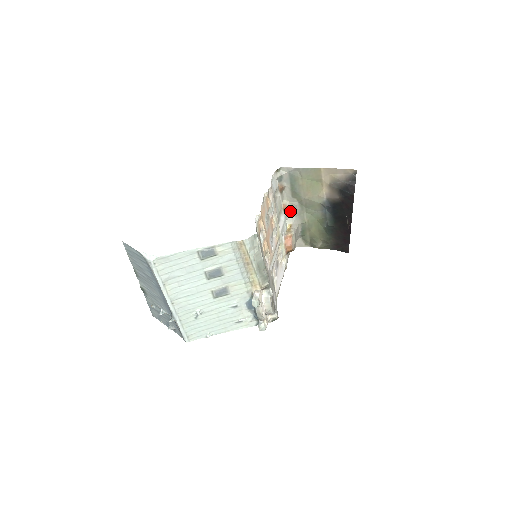
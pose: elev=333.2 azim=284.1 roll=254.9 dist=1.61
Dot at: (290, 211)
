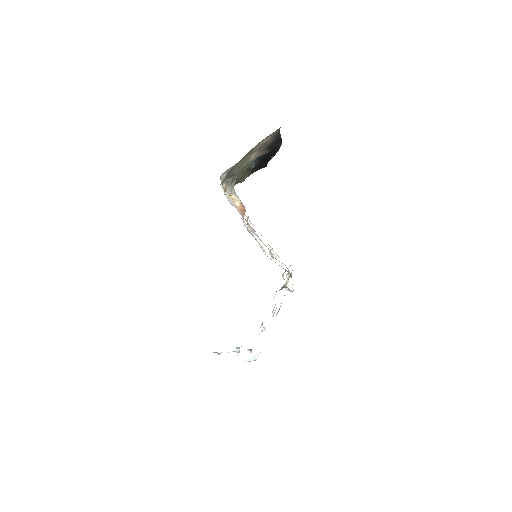
Dot at: occluded
